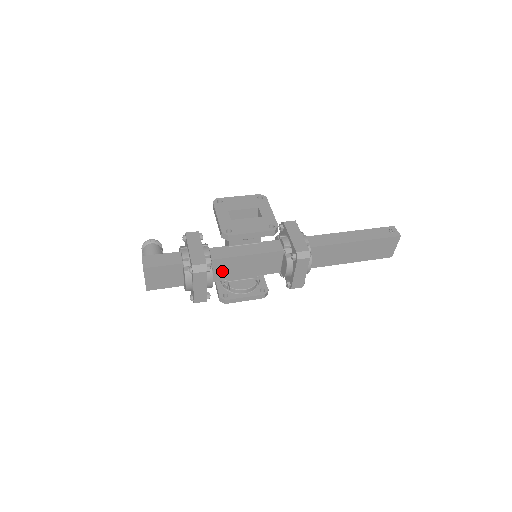
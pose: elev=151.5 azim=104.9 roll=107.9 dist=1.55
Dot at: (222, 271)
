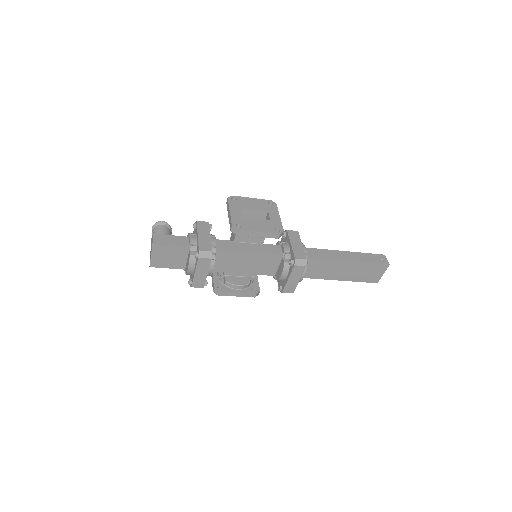
Dot at: (223, 263)
